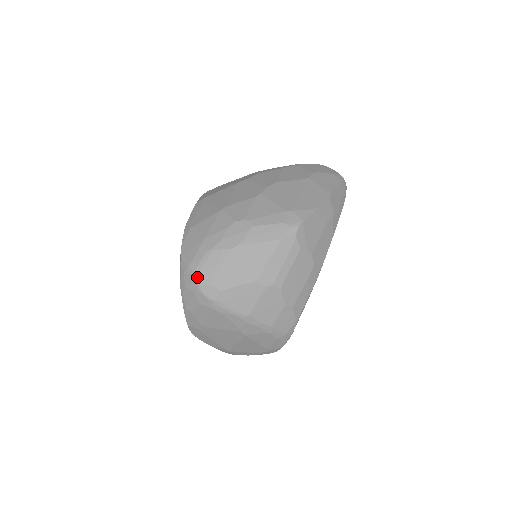
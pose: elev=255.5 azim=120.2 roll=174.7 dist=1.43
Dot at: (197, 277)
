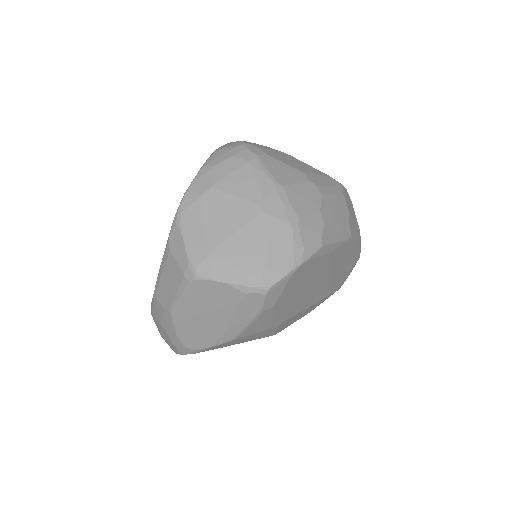
Dot at: (245, 141)
